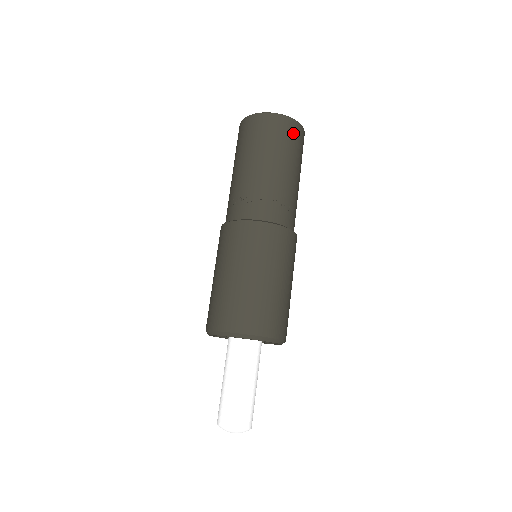
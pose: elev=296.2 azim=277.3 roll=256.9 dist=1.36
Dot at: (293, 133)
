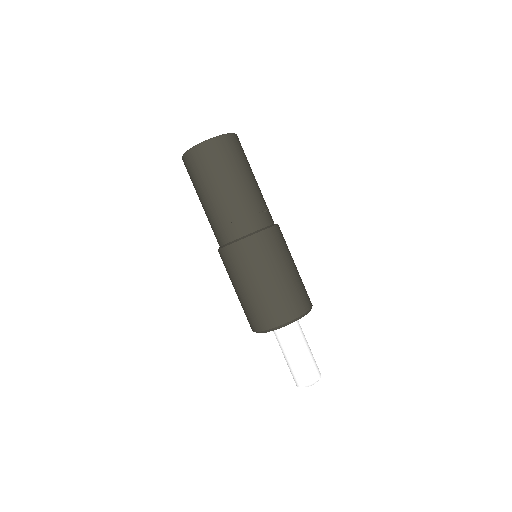
Dot at: (238, 146)
